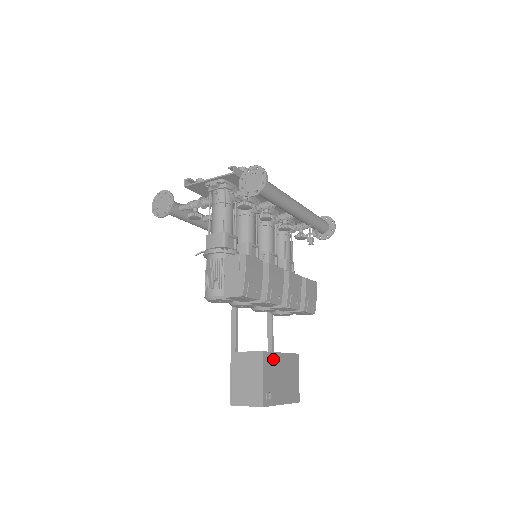
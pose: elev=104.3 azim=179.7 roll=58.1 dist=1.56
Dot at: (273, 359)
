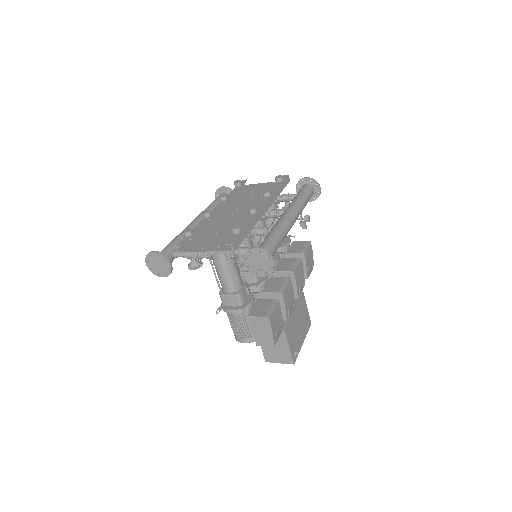
Dot at: (291, 325)
